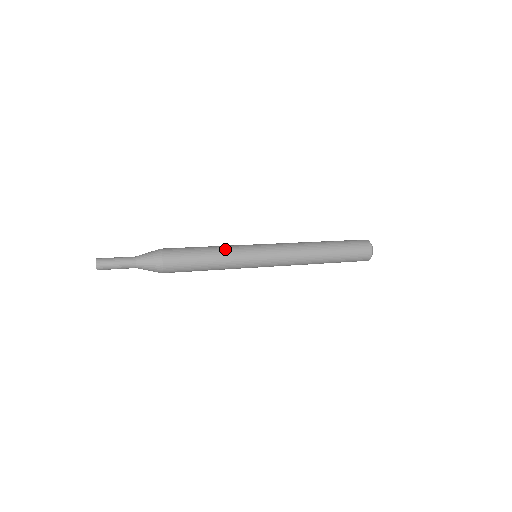
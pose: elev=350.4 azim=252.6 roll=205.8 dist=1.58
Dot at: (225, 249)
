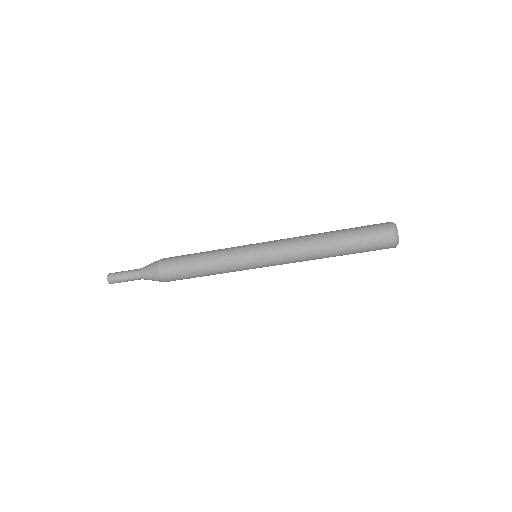
Dot at: (218, 252)
